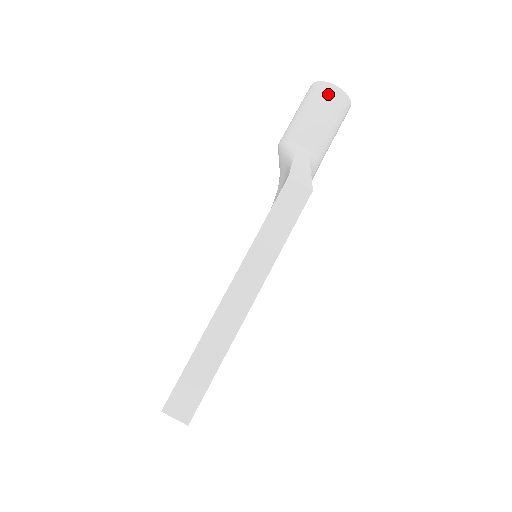
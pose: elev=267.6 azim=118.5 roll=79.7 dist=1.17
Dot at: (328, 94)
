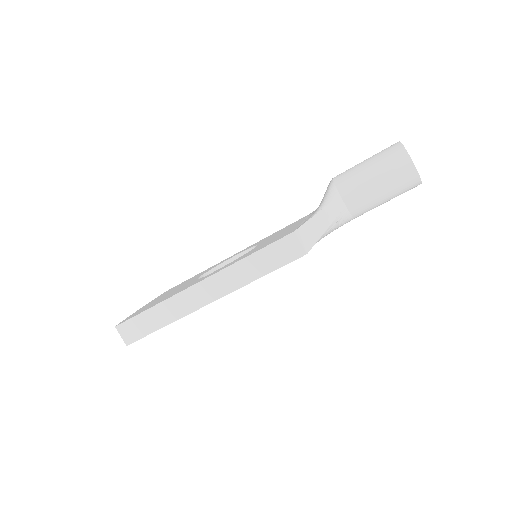
Dot at: (400, 166)
